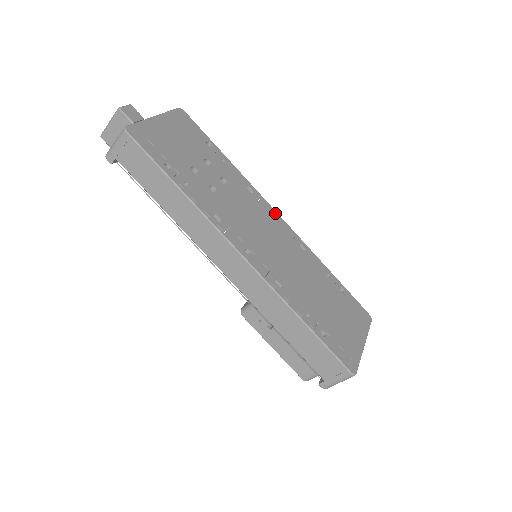
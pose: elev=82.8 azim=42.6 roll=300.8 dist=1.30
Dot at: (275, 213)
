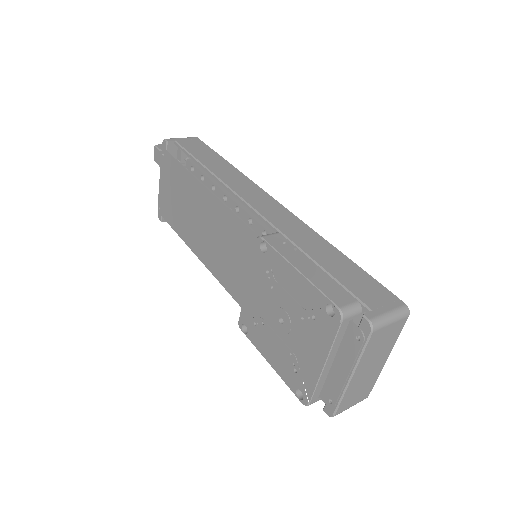
Dot at: occluded
